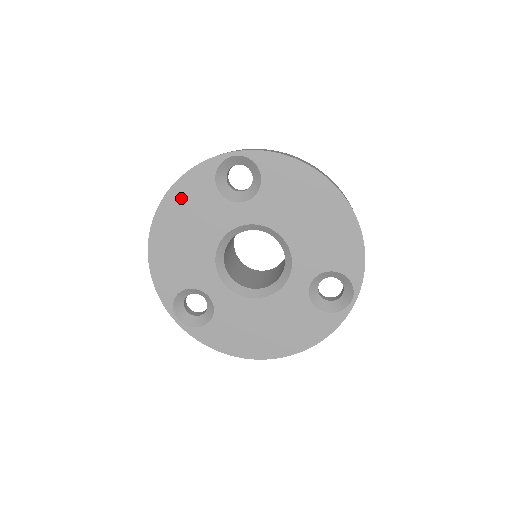
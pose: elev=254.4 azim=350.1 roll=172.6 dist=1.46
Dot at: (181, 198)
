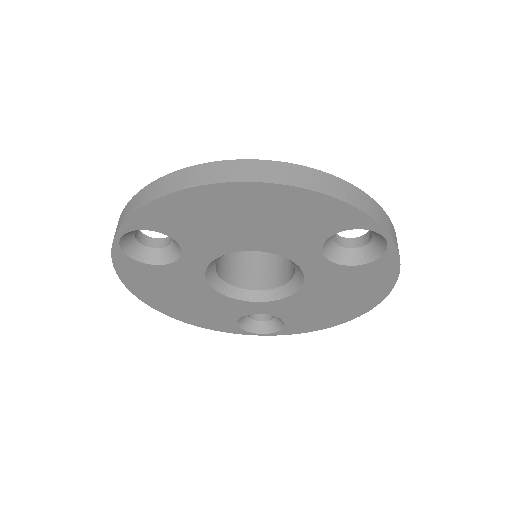
Dot at: (143, 287)
